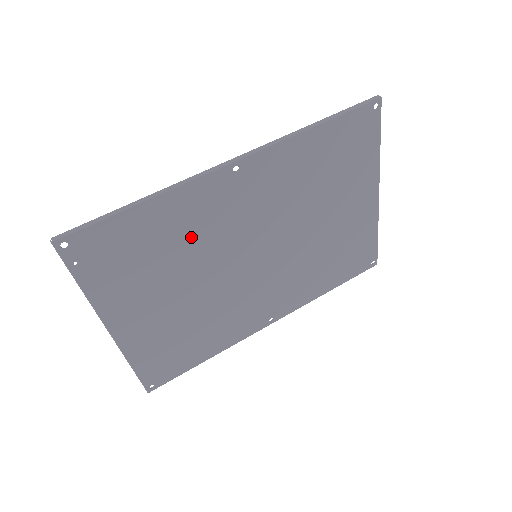
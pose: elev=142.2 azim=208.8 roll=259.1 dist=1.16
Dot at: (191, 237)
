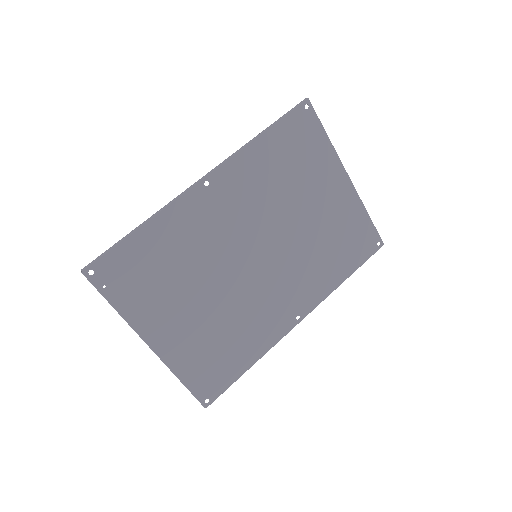
Dot at: (191, 248)
